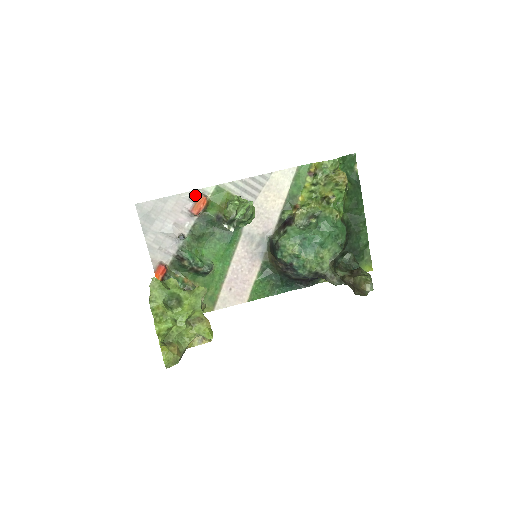
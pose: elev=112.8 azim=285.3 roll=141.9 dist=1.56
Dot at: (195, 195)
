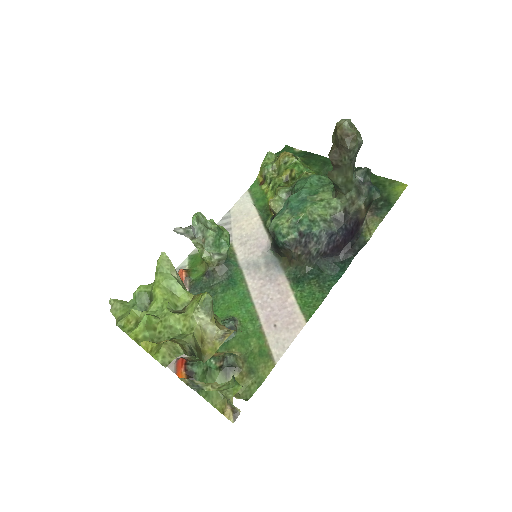
Dot at: occluded
